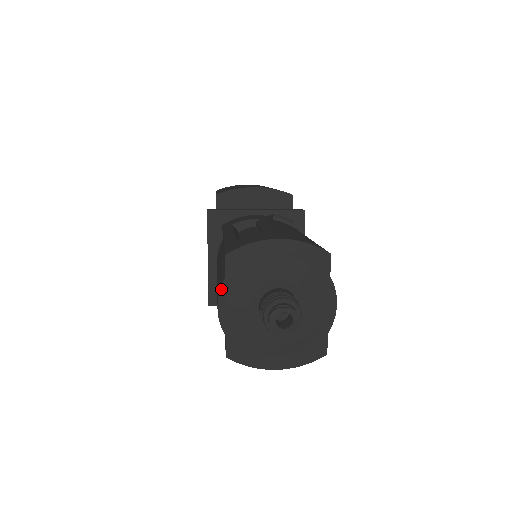
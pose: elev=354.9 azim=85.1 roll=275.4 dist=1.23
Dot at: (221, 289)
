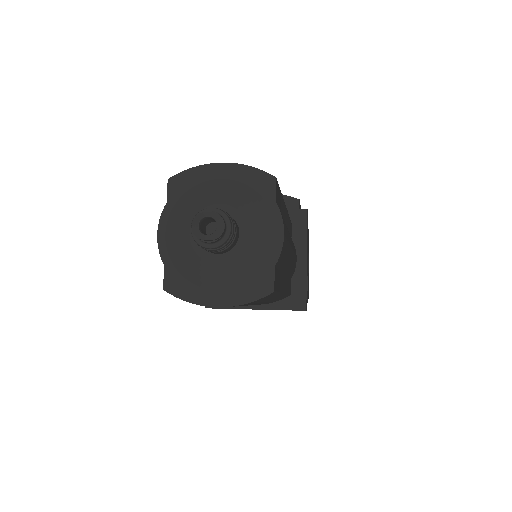
Dot at: (162, 215)
